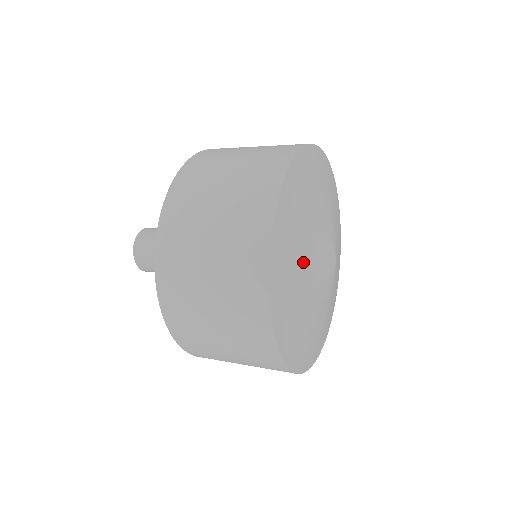
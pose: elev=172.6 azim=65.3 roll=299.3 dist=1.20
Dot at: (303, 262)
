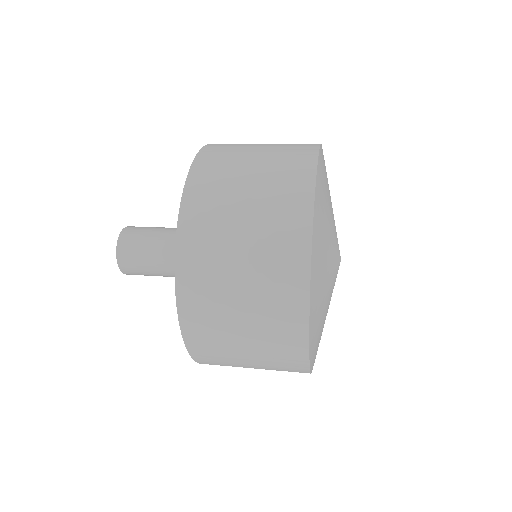
Dot at: (326, 256)
